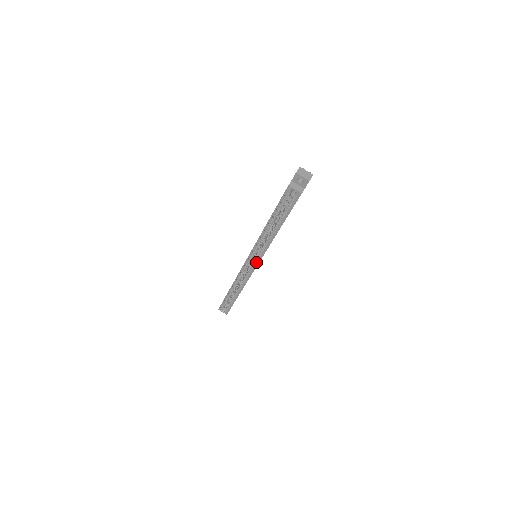
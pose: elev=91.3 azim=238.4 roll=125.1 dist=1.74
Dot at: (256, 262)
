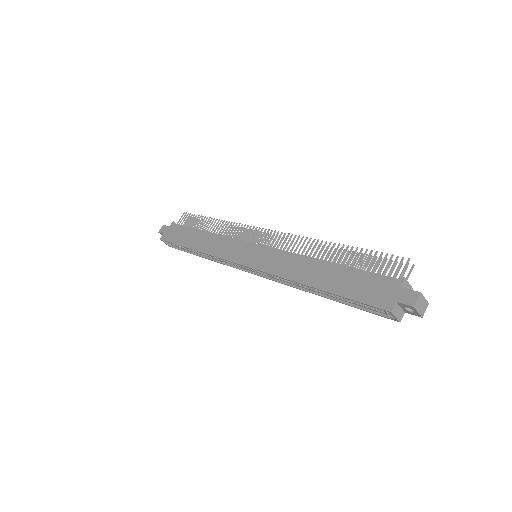
Dot at: (256, 272)
